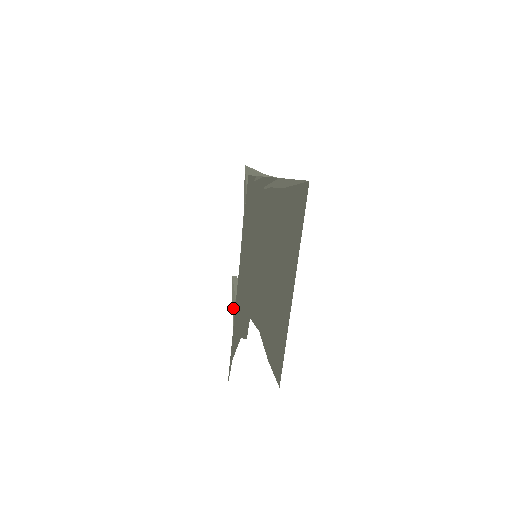
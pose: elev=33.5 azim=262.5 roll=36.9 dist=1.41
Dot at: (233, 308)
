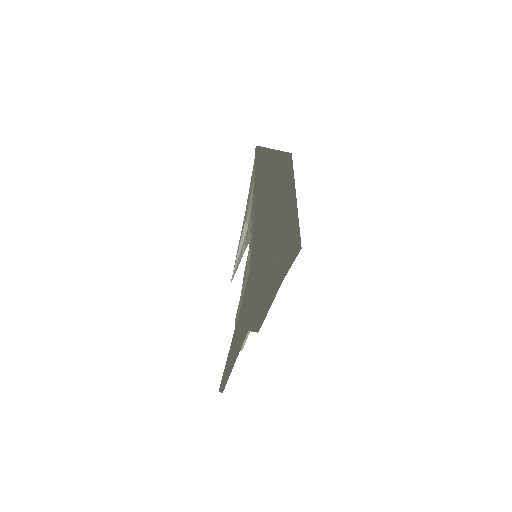
Dot at: (233, 336)
